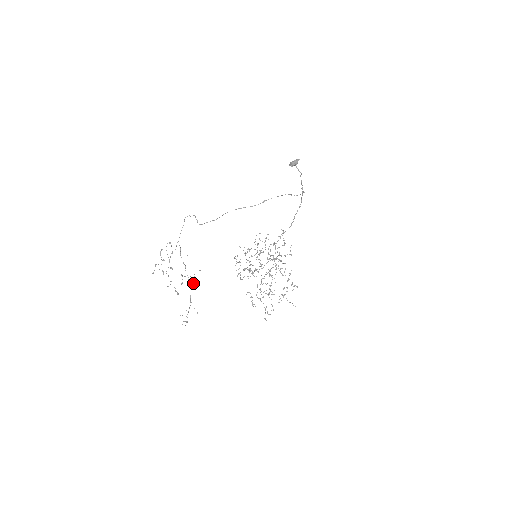
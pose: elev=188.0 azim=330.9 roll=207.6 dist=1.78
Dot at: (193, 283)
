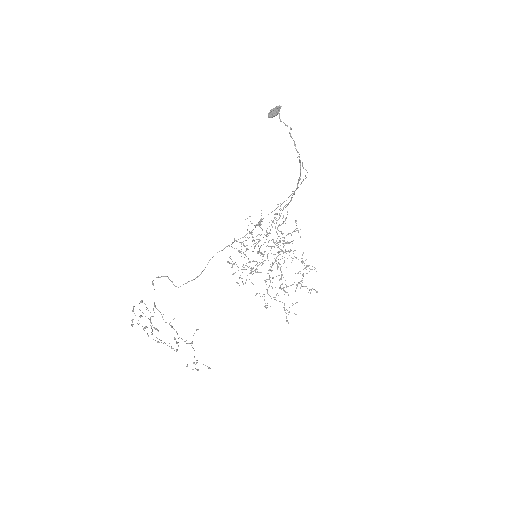
Dot at: (192, 341)
